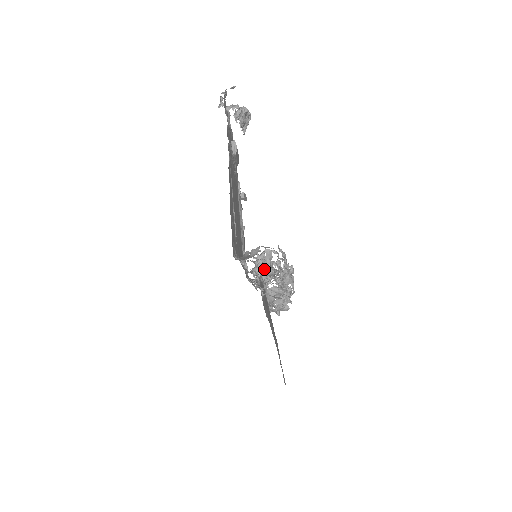
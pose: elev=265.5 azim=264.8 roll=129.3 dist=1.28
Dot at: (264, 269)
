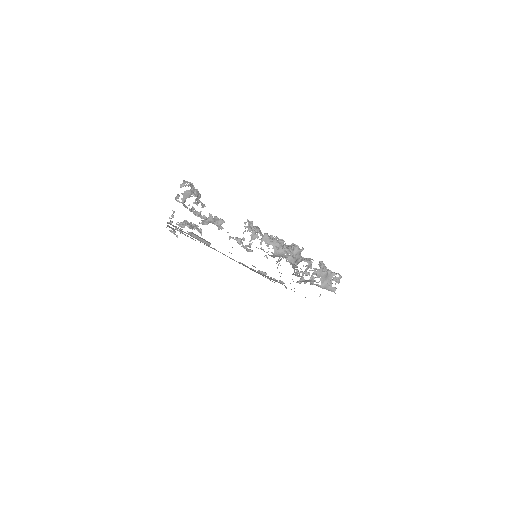
Dot at: (211, 220)
